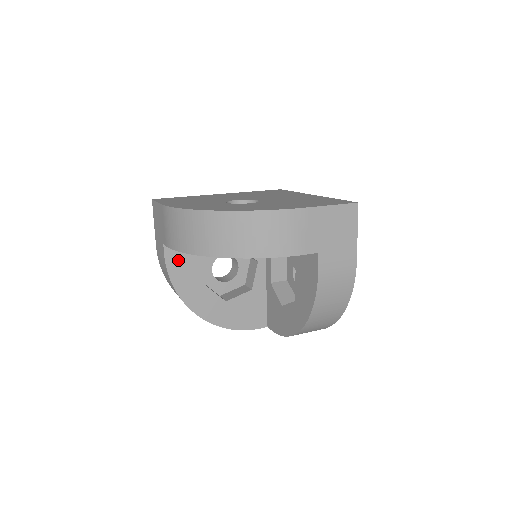
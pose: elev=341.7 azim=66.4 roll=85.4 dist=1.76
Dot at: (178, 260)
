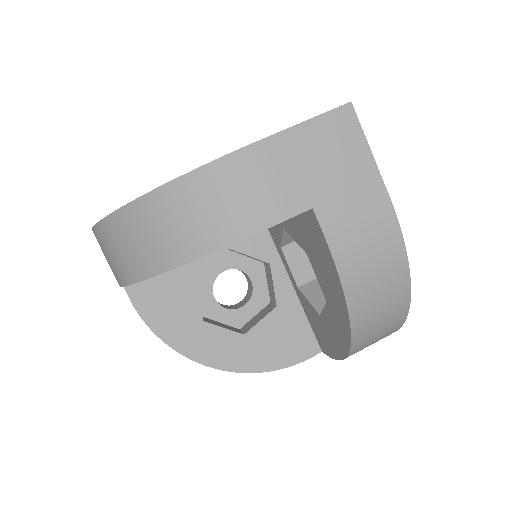
Dot at: (152, 299)
